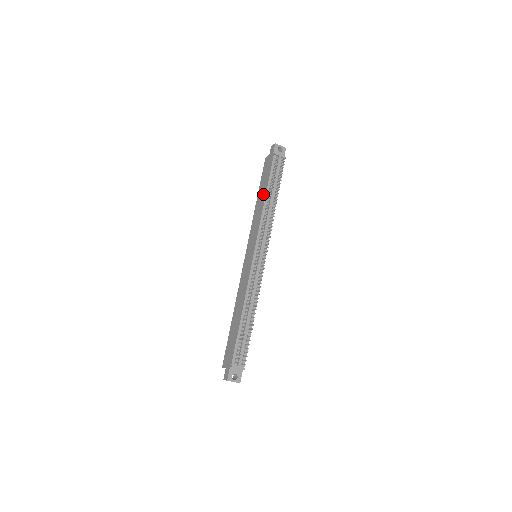
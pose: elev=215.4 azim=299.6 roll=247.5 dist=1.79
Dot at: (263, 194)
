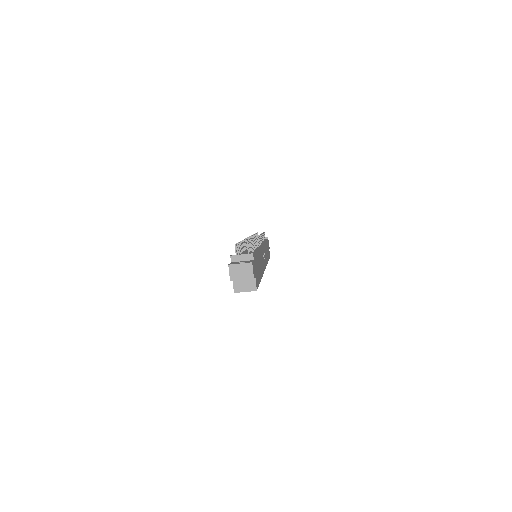
Dot at: occluded
